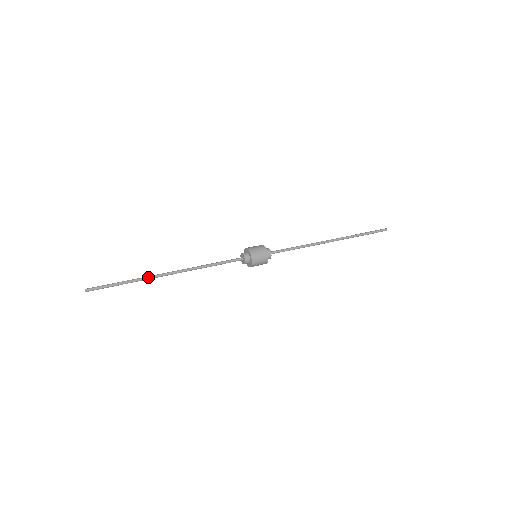
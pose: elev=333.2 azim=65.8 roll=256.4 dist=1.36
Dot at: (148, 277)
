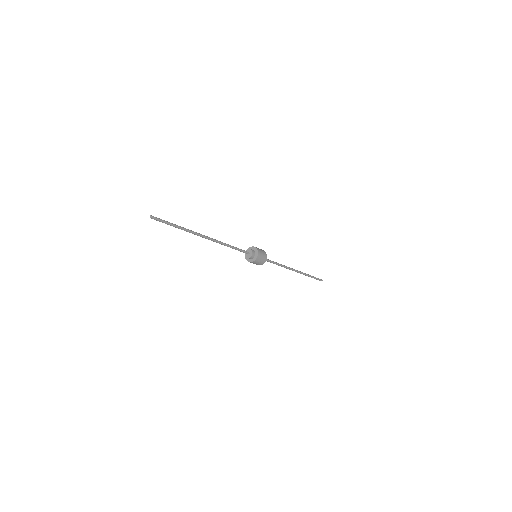
Dot at: (193, 231)
